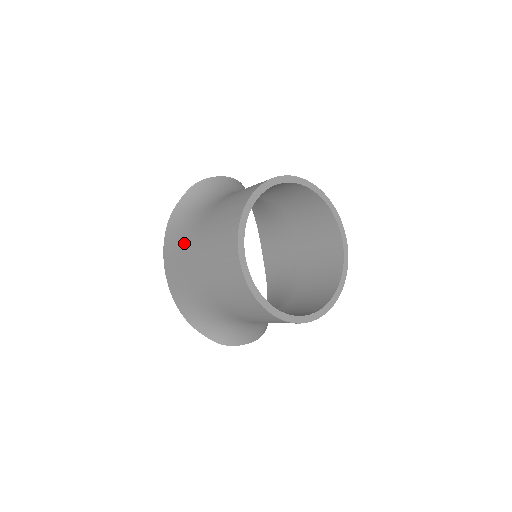
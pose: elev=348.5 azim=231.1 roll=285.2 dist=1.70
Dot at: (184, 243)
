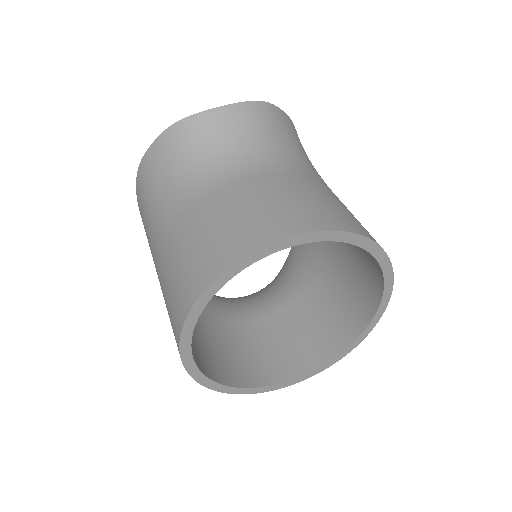
Dot at: (149, 233)
